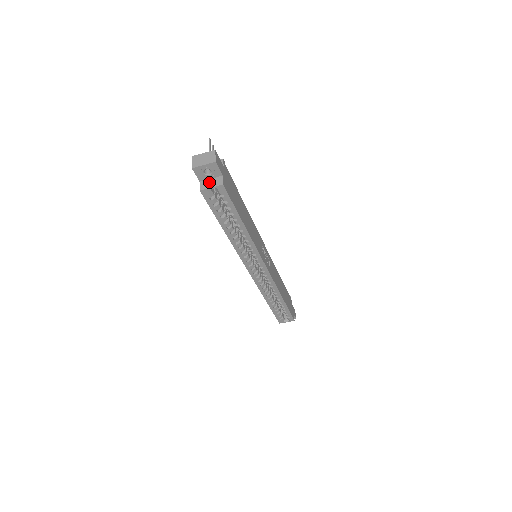
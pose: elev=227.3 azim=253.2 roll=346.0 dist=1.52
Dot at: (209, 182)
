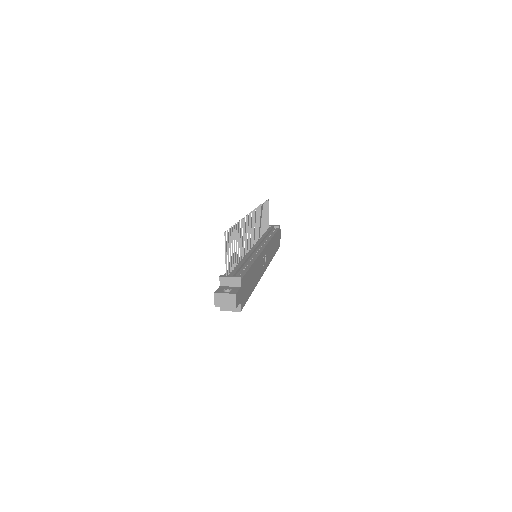
Dot at: occluded
